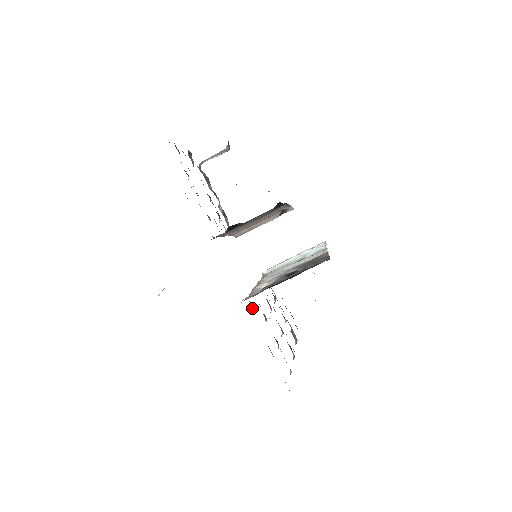
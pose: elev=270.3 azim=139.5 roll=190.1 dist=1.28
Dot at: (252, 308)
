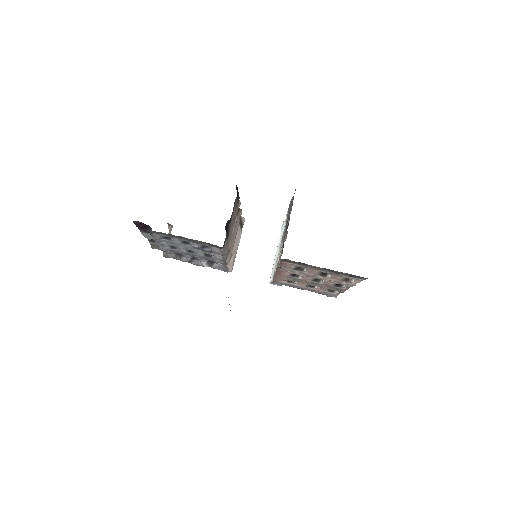
Dot at: (289, 264)
